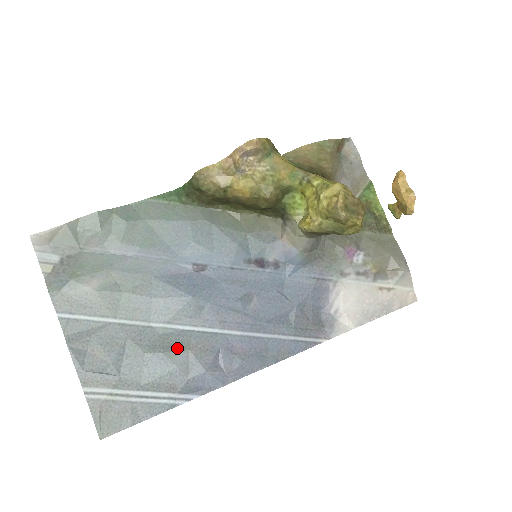
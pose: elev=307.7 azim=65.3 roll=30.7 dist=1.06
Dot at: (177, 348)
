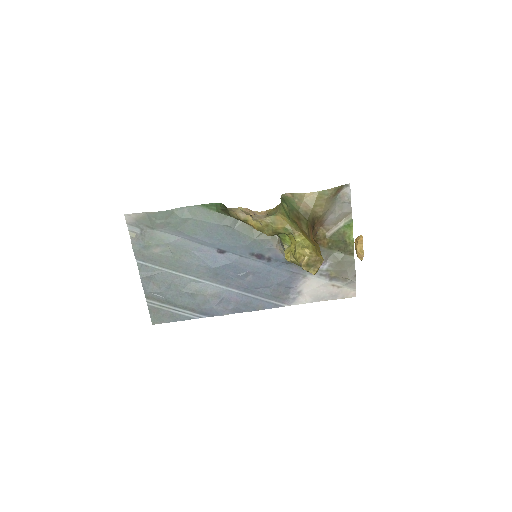
Dot at: (199, 292)
